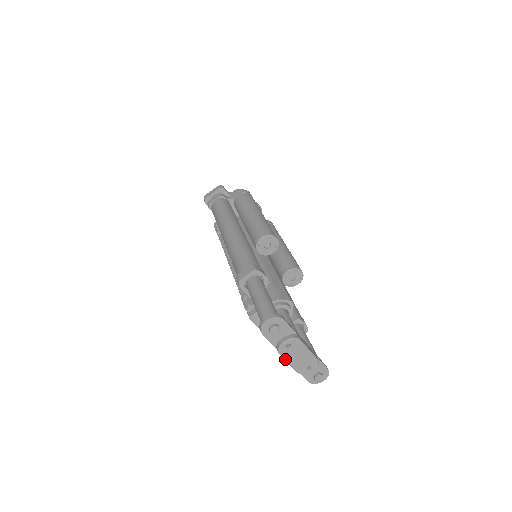
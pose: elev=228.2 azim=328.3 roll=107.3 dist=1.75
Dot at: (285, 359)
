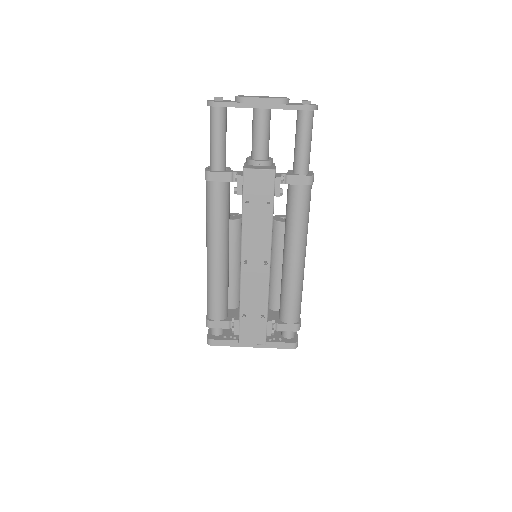
Dot at: (254, 98)
